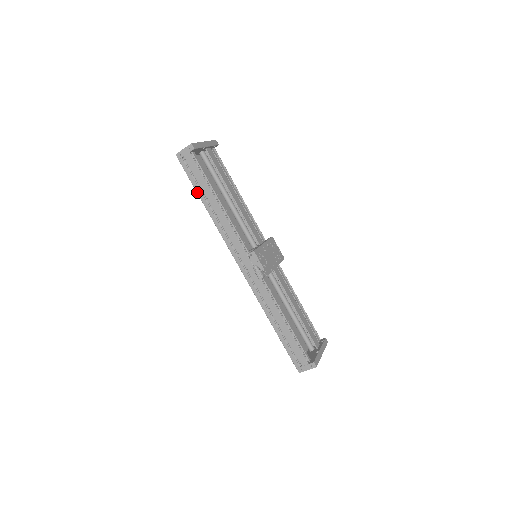
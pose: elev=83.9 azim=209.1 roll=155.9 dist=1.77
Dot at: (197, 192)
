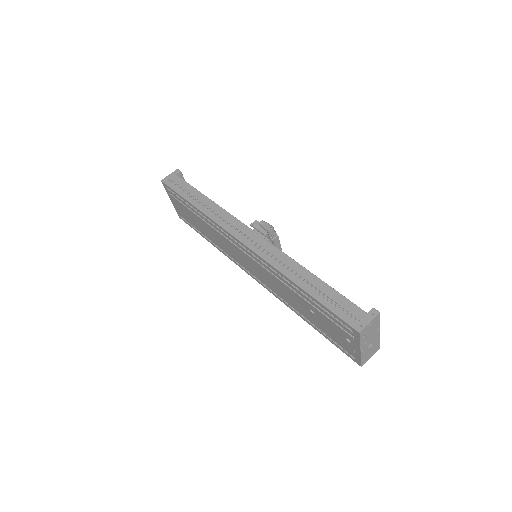
Dot at: (185, 198)
